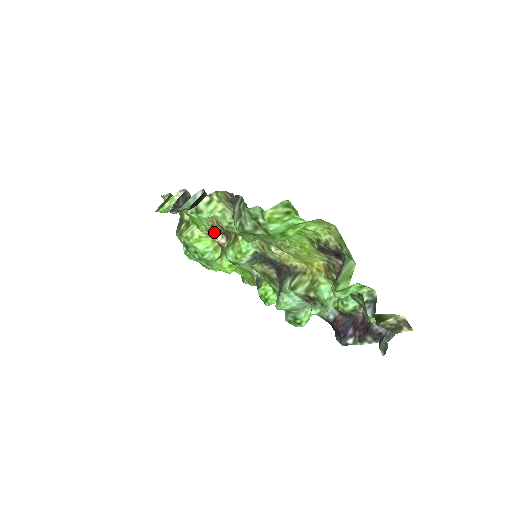
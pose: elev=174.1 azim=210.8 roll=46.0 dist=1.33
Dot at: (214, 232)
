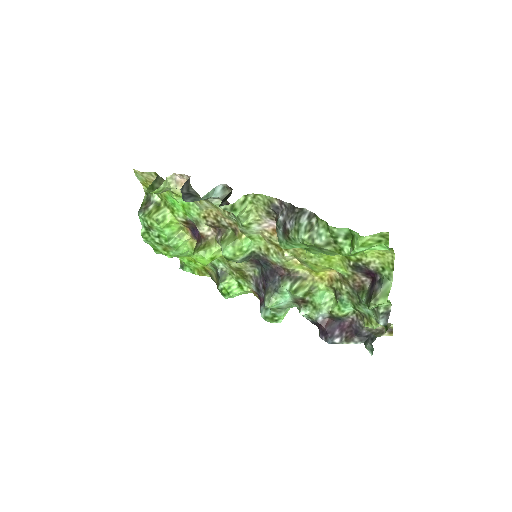
Dot at: (203, 223)
